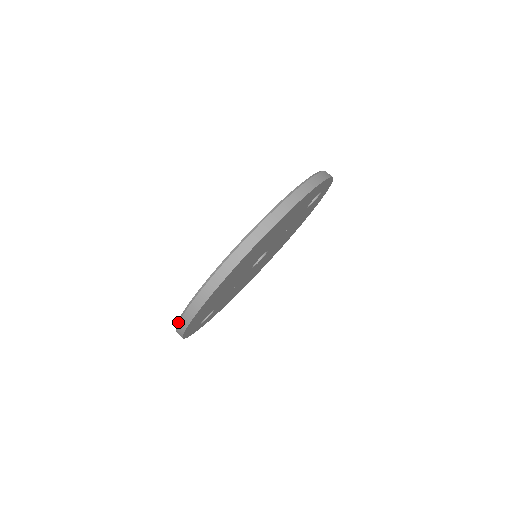
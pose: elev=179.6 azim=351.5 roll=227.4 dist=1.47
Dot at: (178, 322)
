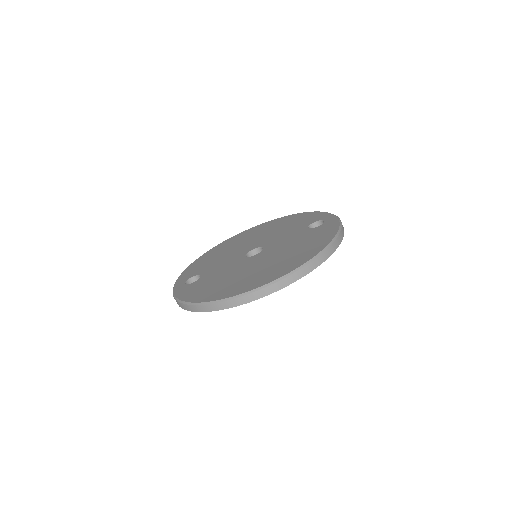
Dot at: (191, 304)
